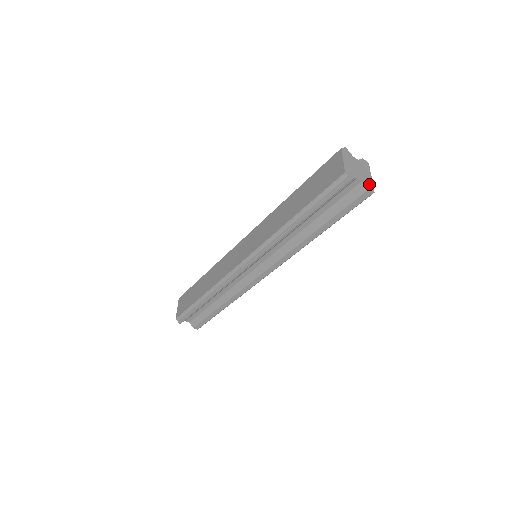
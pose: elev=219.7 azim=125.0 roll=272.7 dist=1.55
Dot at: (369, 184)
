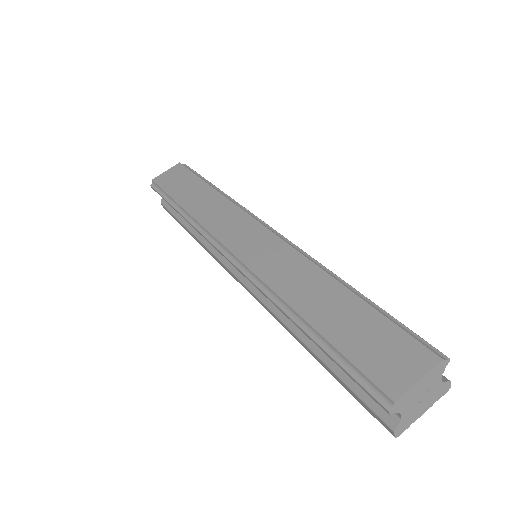
Dot at: (407, 423)
